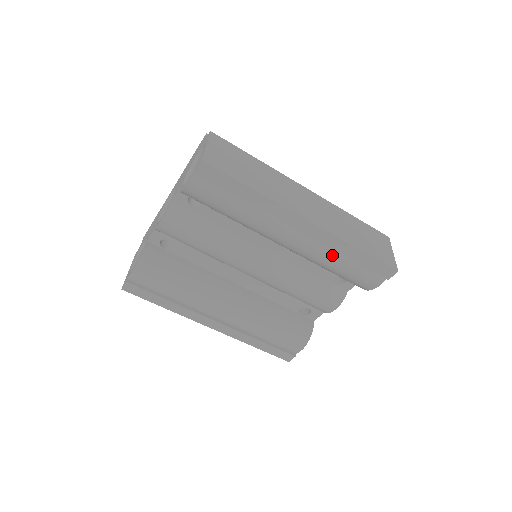
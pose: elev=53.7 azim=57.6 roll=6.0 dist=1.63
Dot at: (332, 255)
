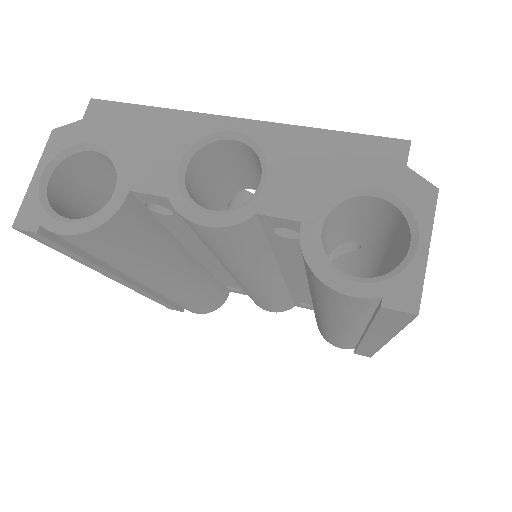
Dot at: (348, 341)
